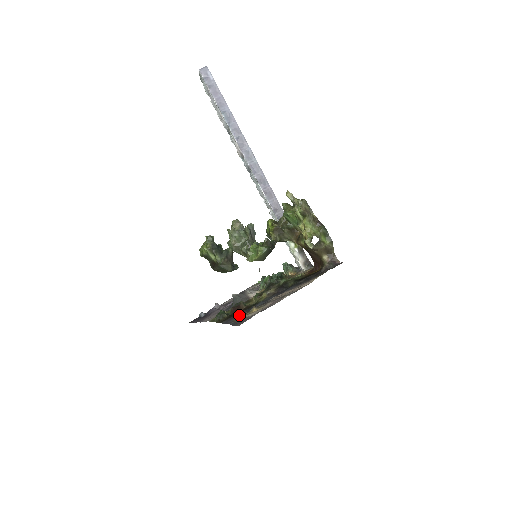
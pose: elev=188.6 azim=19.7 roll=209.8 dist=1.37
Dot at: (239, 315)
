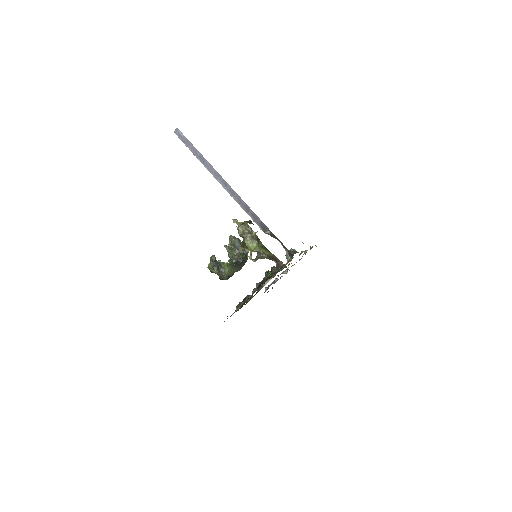
Dot at: occluded
